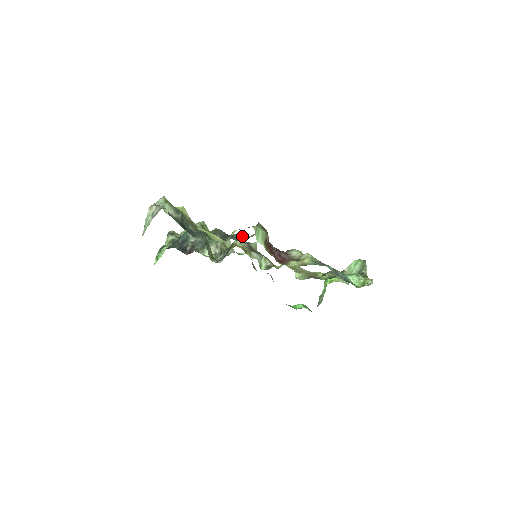
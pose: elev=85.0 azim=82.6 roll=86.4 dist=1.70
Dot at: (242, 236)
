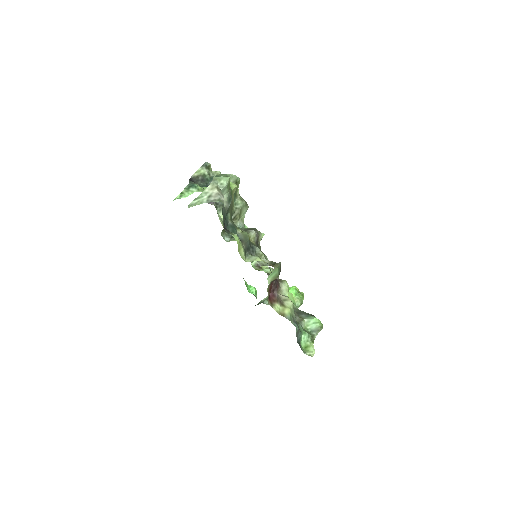
Dot at: (260, 255)
